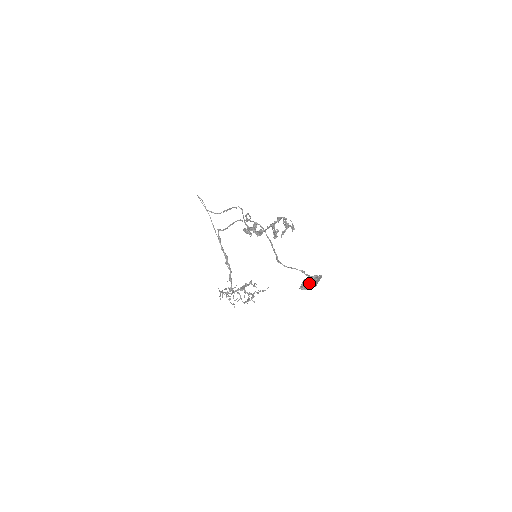
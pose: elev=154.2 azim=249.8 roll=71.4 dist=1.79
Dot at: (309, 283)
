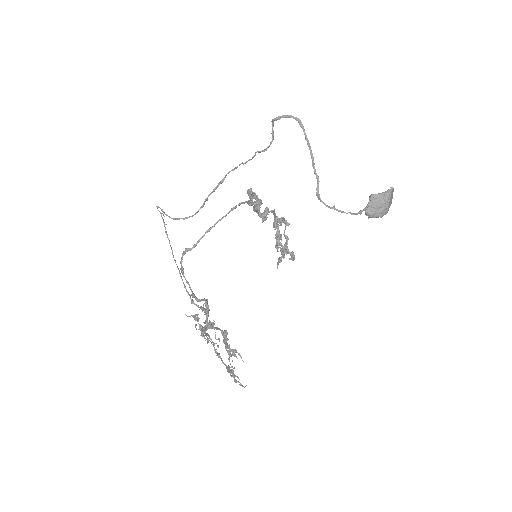
Dot at: (382, 192)
